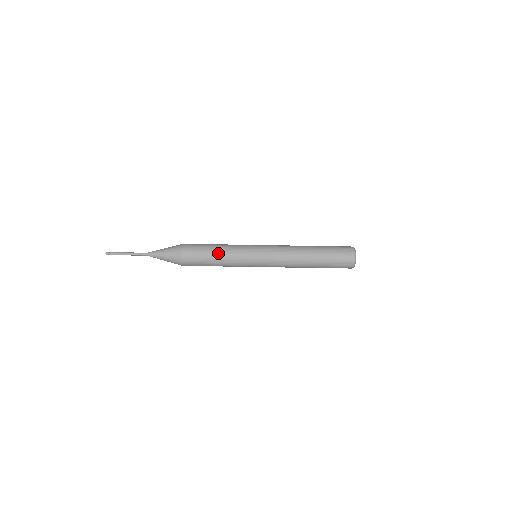
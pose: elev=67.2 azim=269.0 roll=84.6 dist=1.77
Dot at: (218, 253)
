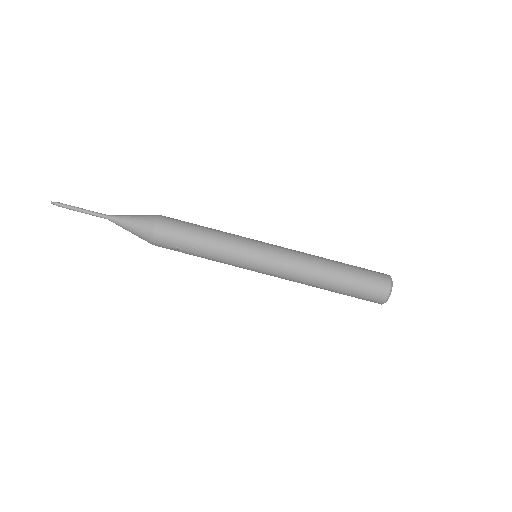
Dot at: (209, 229)
